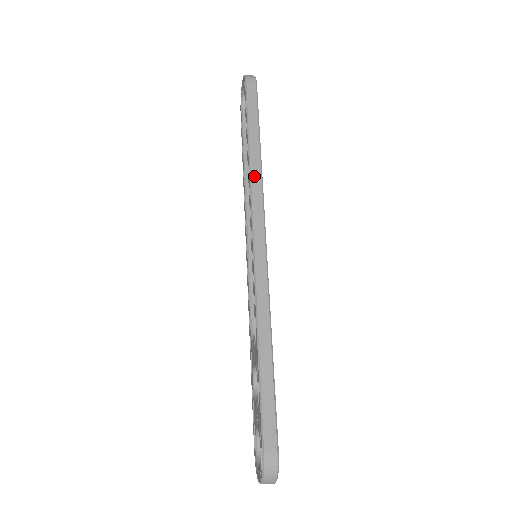
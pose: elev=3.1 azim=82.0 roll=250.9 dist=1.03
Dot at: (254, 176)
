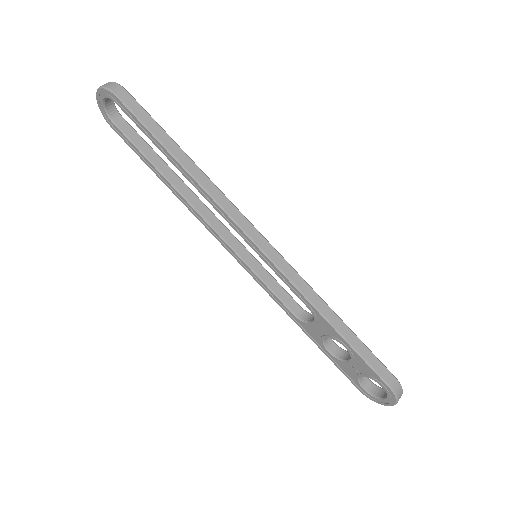
Dot at: (210, 189)
